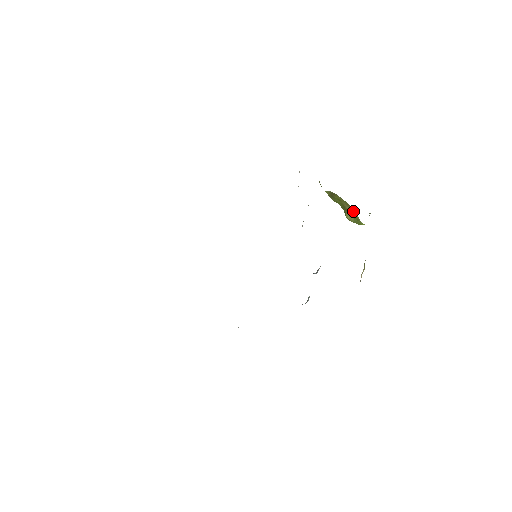
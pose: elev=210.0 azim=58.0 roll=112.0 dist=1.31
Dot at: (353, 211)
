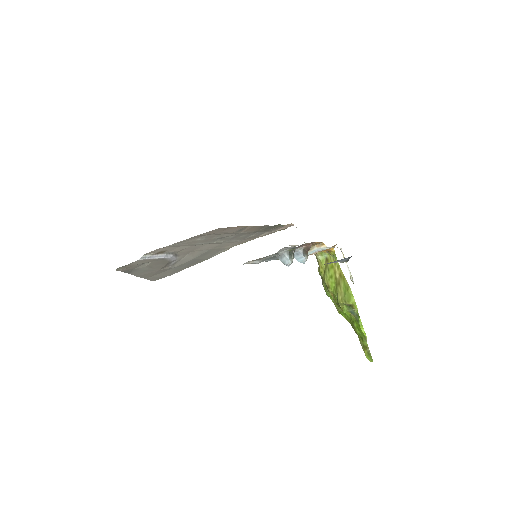
Dot at: (343, 277)
